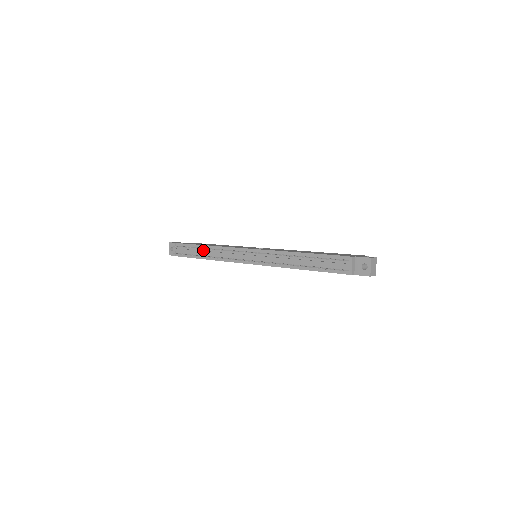
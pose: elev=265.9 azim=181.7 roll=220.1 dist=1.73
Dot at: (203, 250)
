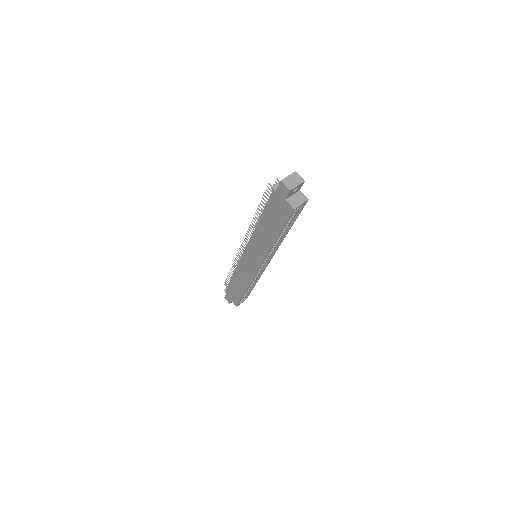
Dot at: occluded
